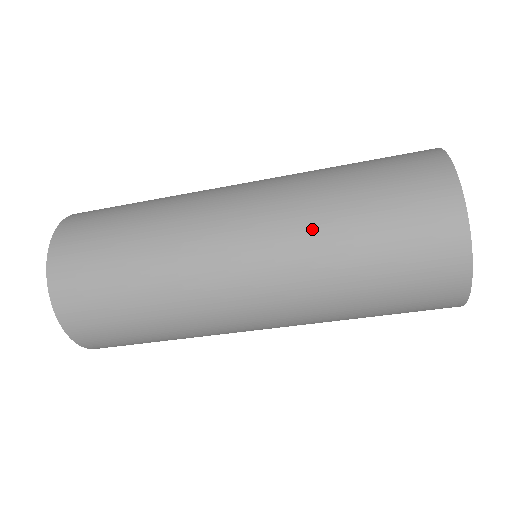
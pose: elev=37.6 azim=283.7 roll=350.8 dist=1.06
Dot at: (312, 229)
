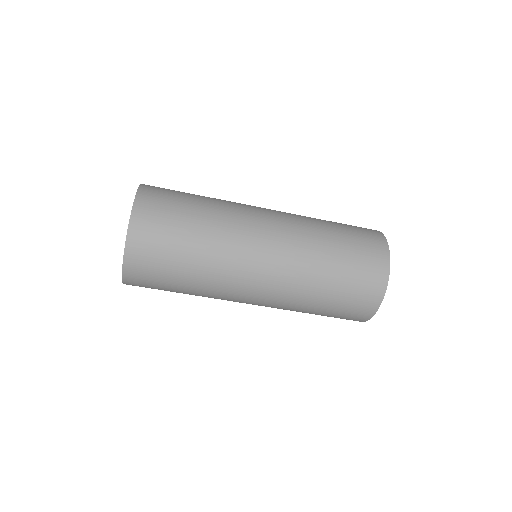
Dot at: (301, 295)
